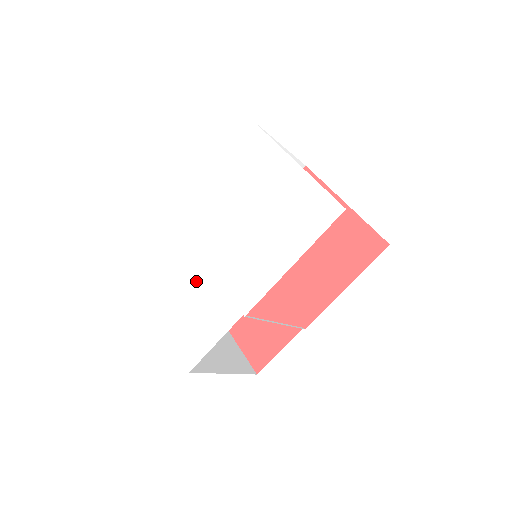
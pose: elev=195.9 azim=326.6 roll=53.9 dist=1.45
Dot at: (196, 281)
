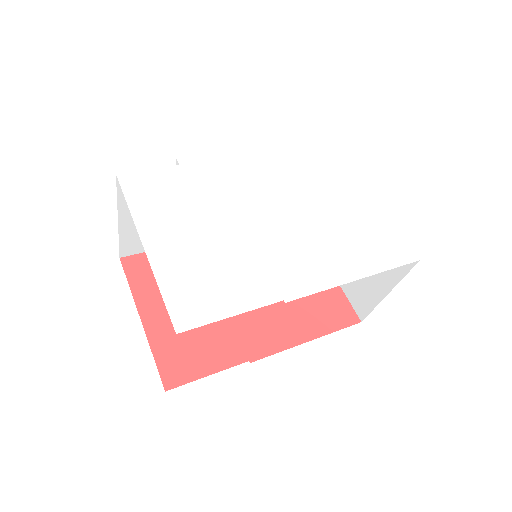
Dot at: (222, 234)
